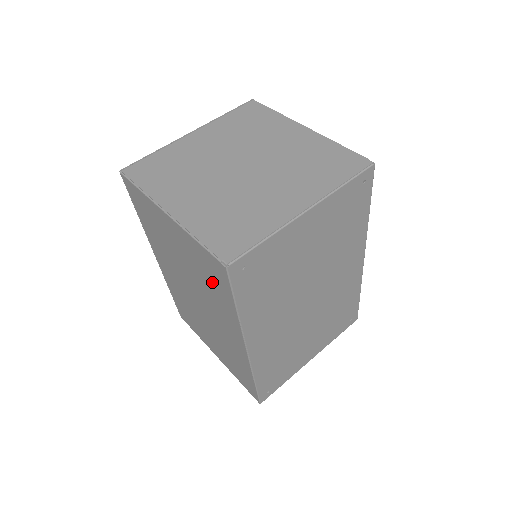
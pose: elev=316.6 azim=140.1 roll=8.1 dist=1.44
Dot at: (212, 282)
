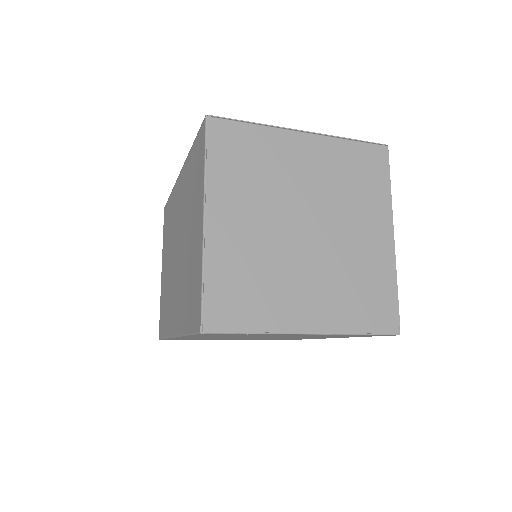
Dot at: (190, 295)
